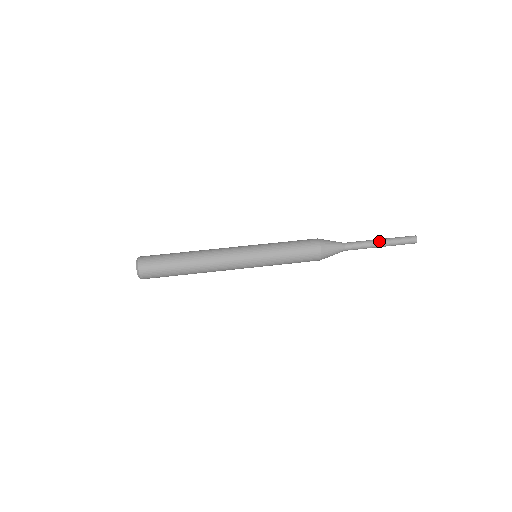
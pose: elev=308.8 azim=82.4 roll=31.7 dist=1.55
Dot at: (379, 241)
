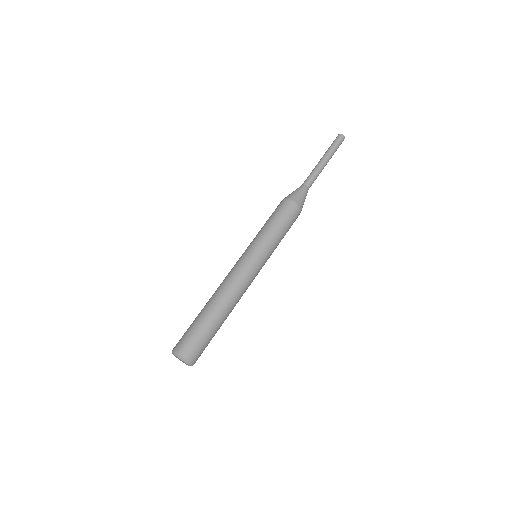
Dot at: (323, 160)
